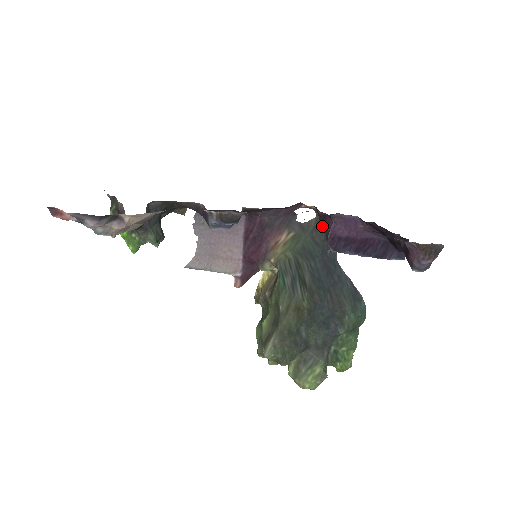
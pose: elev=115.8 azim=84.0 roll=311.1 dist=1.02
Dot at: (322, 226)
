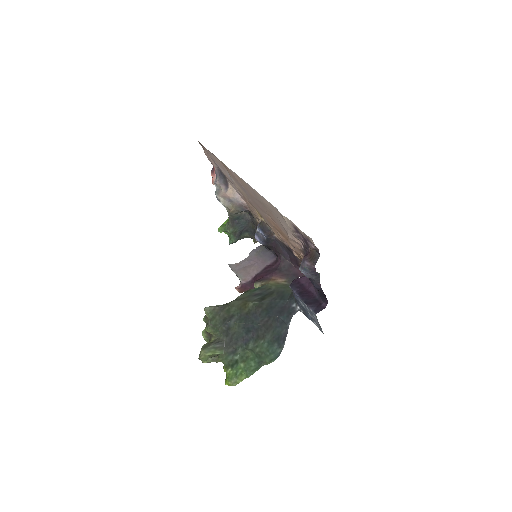
Dot at: occluded
